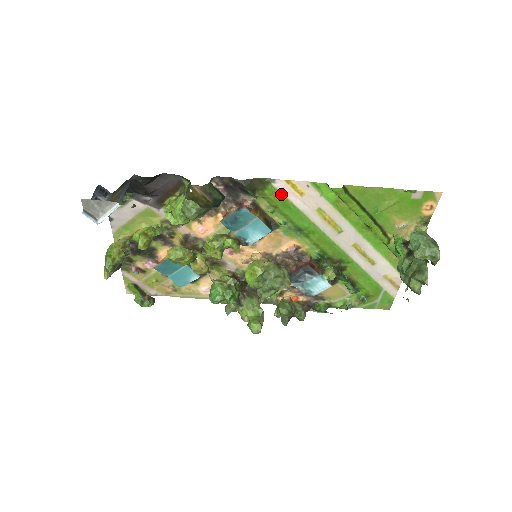
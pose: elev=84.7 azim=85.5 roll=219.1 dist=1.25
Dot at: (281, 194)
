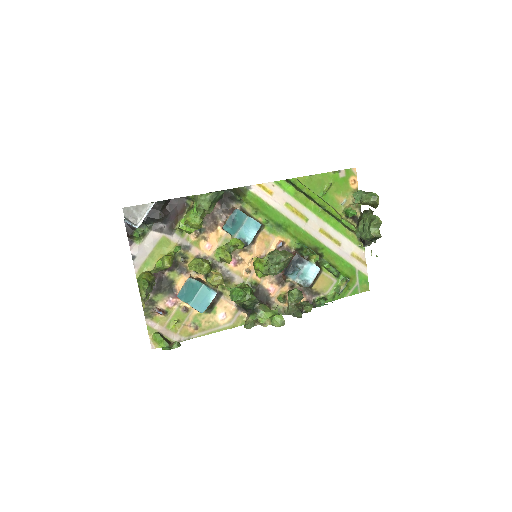
Dot at: (258, 197)
